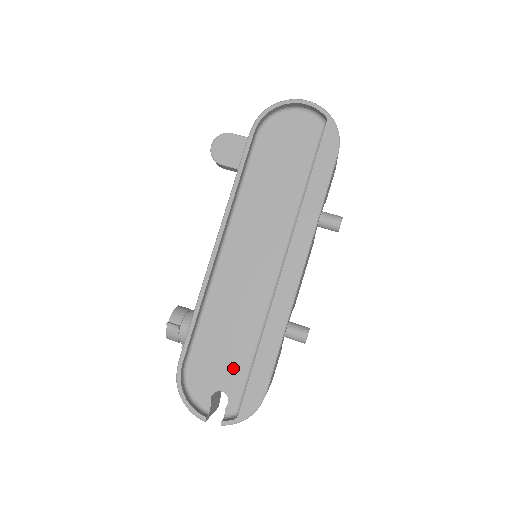
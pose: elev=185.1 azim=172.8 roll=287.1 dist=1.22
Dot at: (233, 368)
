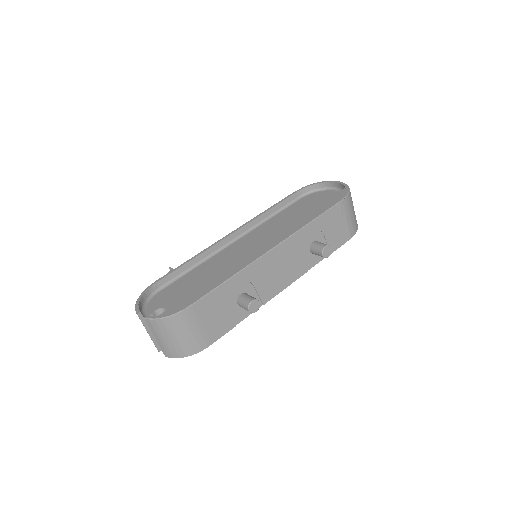
Dot at: occluded
